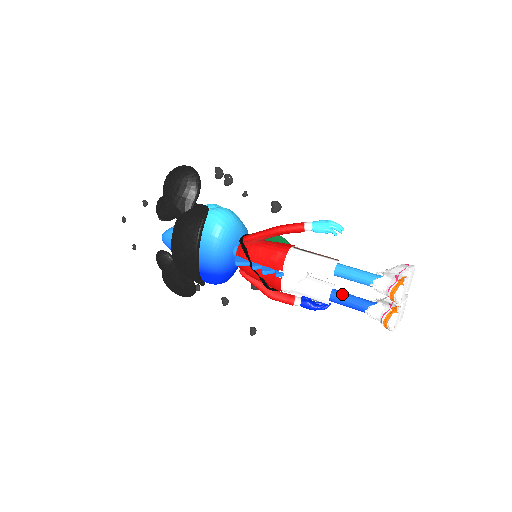
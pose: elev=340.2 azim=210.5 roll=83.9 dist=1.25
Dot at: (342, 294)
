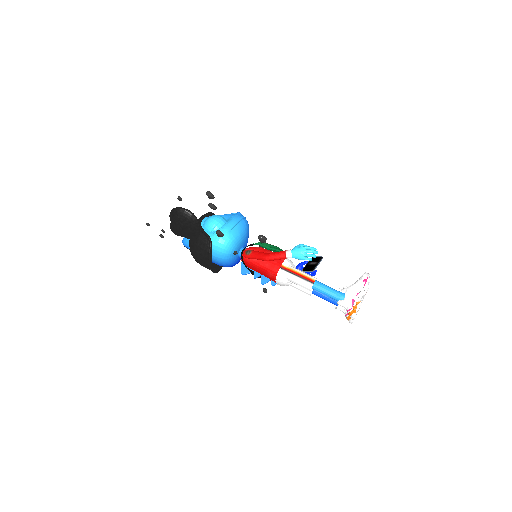
Dot at: (320, 293)
